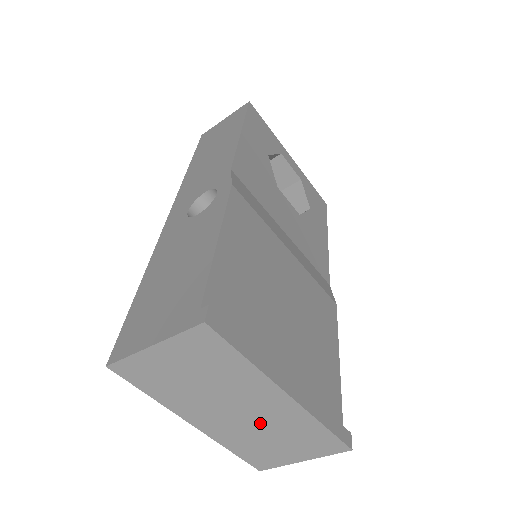
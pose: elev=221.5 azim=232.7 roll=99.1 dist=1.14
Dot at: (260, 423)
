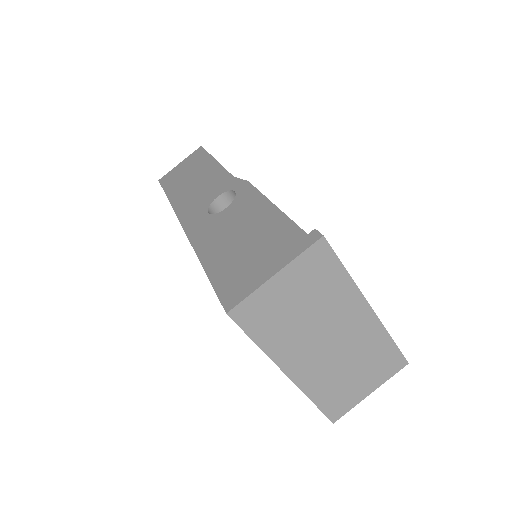
Dot at: (344, 352)
